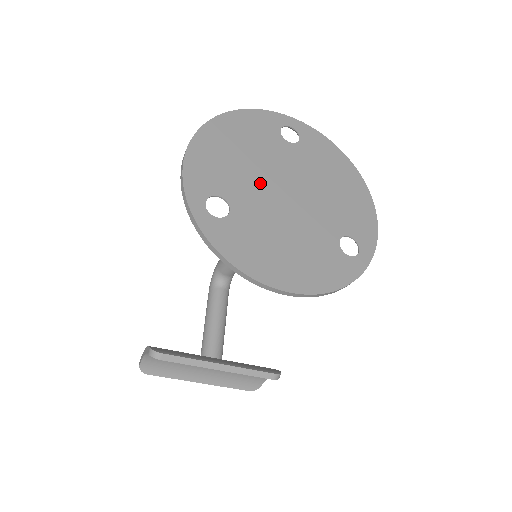
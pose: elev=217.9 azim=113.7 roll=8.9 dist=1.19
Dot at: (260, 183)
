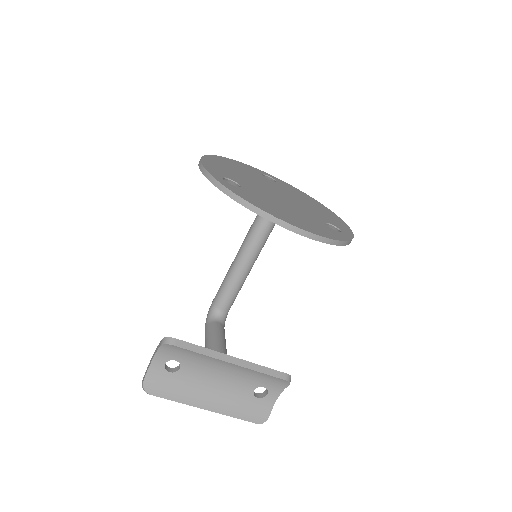
Dot at: (257, 185)
